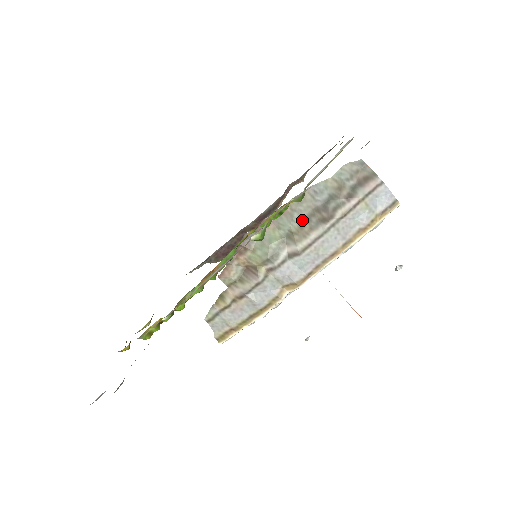
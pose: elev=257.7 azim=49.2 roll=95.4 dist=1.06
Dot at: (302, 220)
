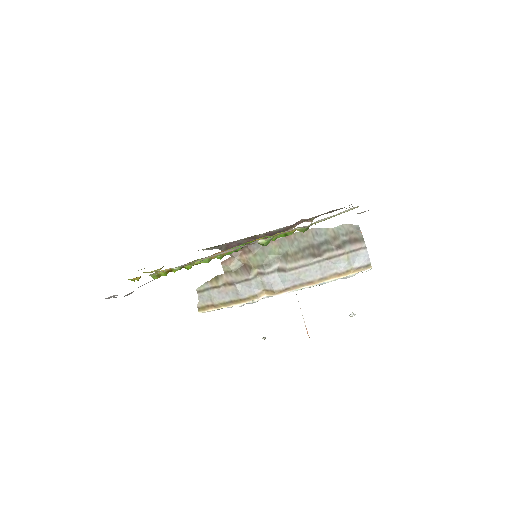
Dot at: (299, 248)
